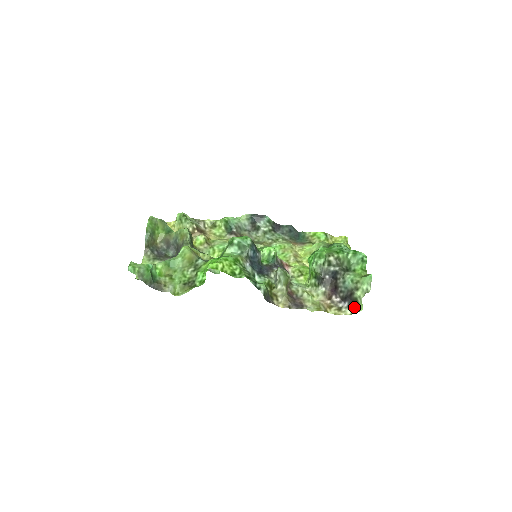
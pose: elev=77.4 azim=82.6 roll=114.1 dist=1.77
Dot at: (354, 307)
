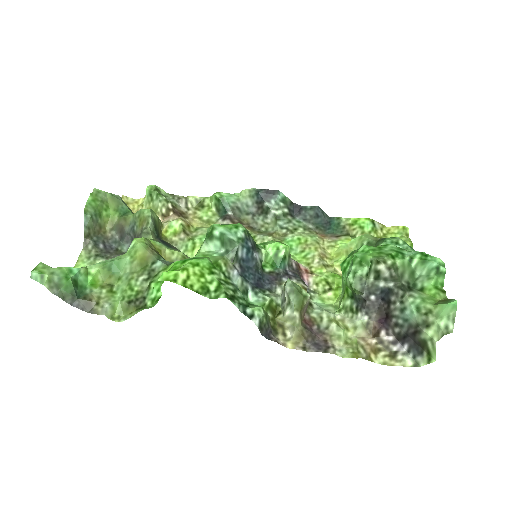
Dot at: (419, 354)
